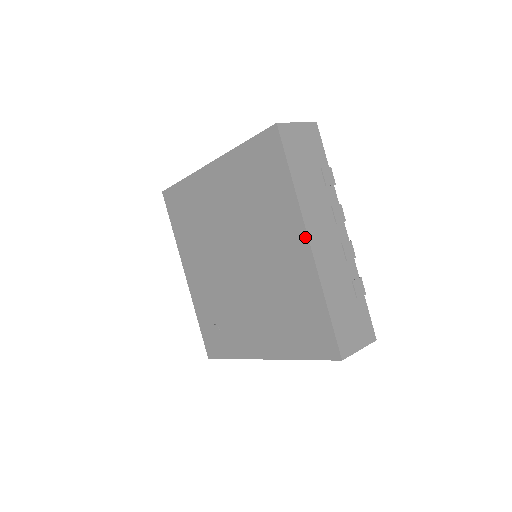
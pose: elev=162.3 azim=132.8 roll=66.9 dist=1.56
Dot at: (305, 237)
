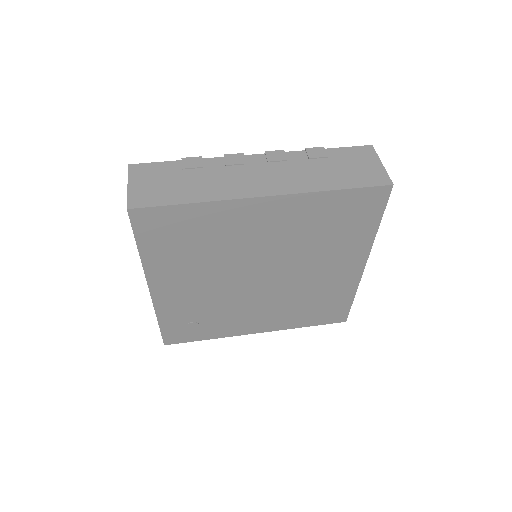
Dot at: (364, 263)
